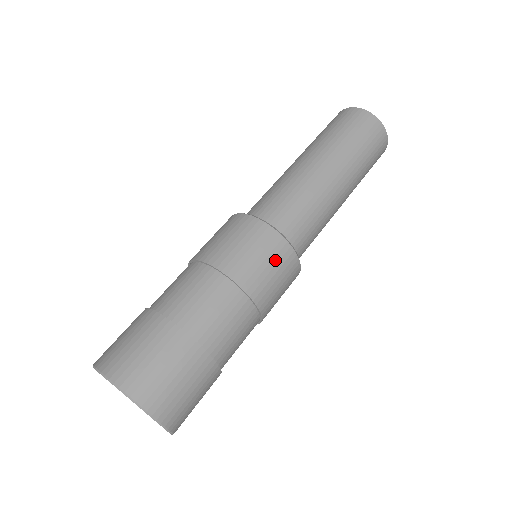
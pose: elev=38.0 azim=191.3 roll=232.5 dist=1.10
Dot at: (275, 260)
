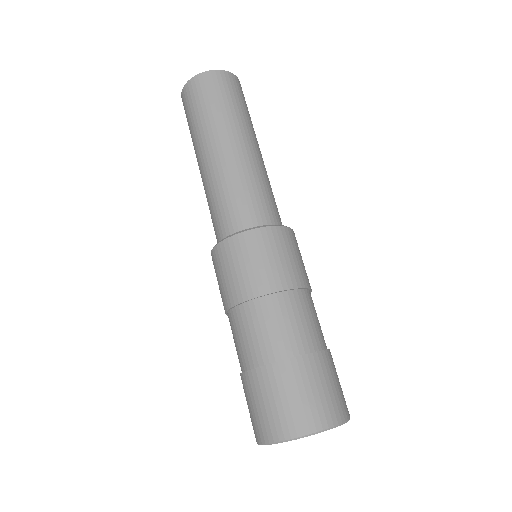
Dot at: occluded
